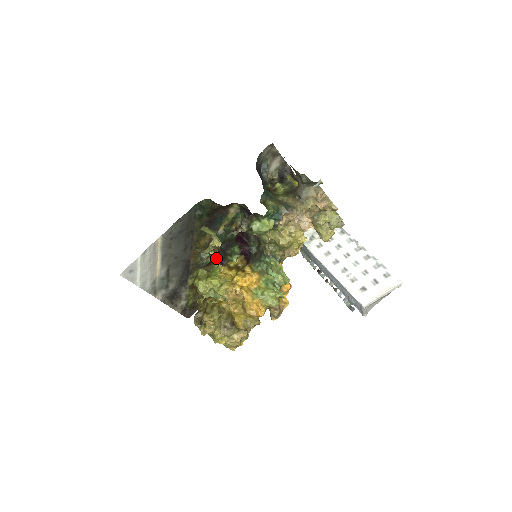
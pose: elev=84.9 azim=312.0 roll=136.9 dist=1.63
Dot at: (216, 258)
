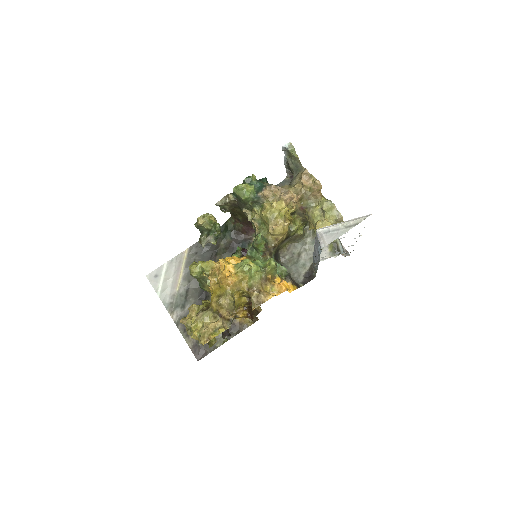
Dot at: occluded
